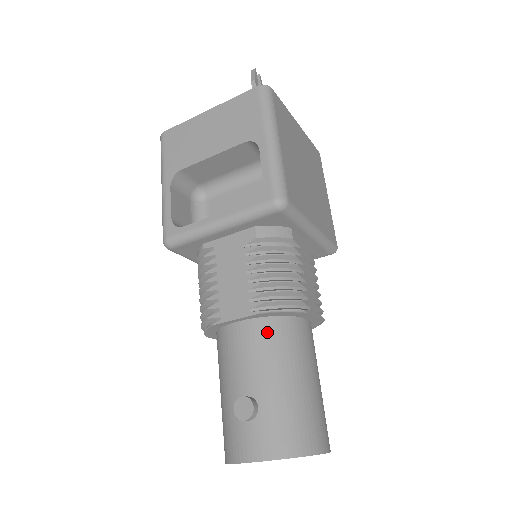
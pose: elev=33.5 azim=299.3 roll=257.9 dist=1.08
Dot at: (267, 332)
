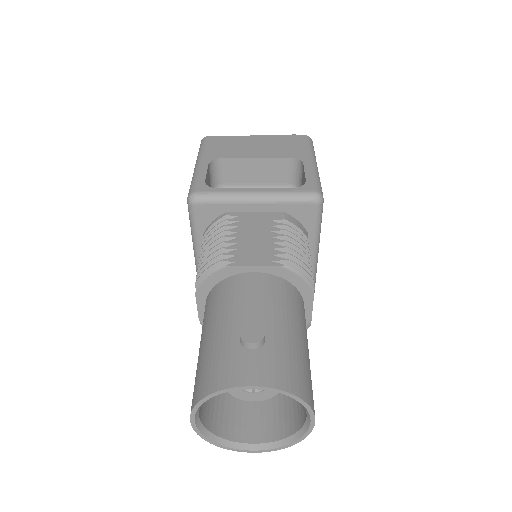
Dot at: (281, 288)
